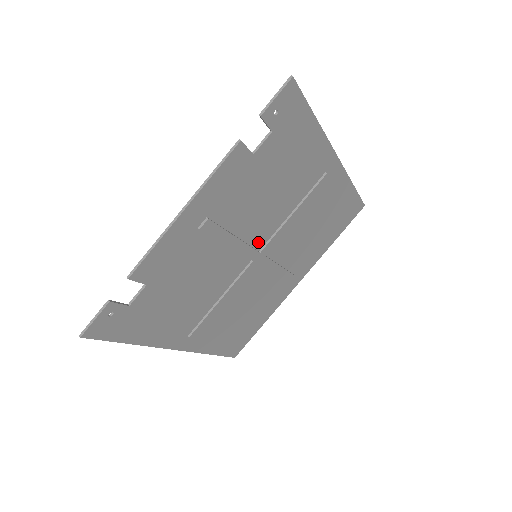
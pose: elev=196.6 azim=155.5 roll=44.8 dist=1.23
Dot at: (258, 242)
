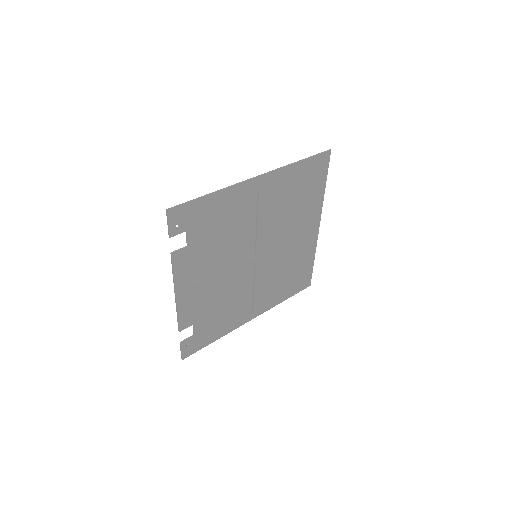
Dot at: (248, 253)
